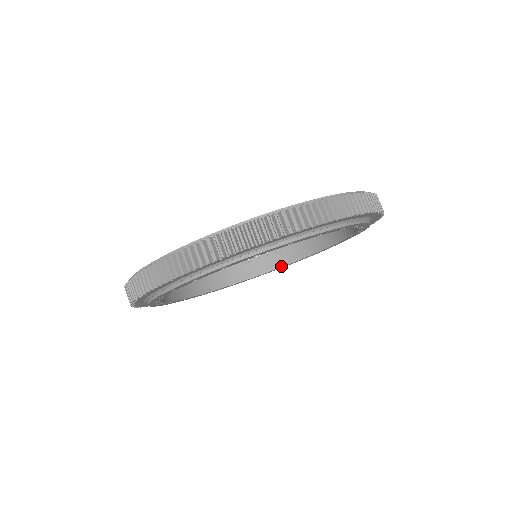
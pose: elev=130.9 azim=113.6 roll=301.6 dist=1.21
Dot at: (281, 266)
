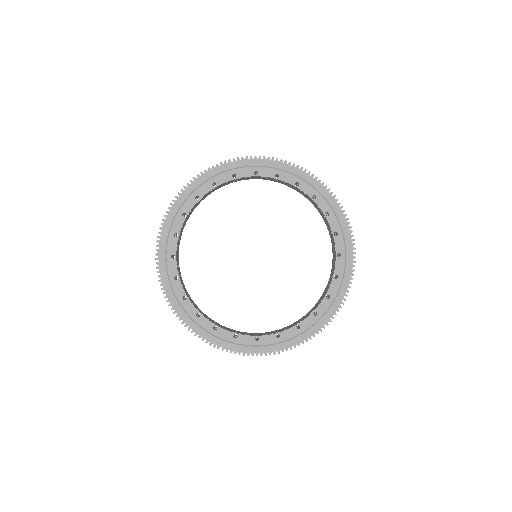
Dot at: (295, 325)
